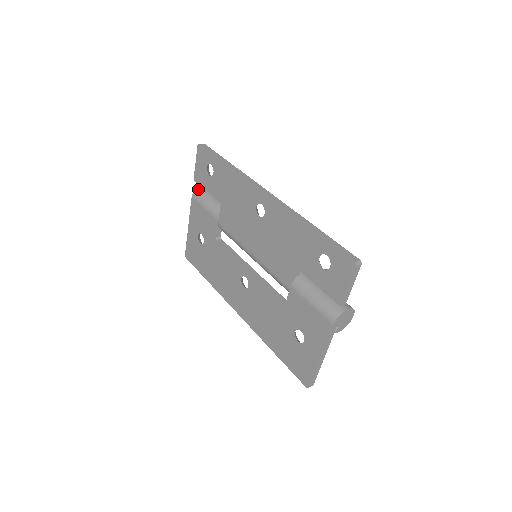
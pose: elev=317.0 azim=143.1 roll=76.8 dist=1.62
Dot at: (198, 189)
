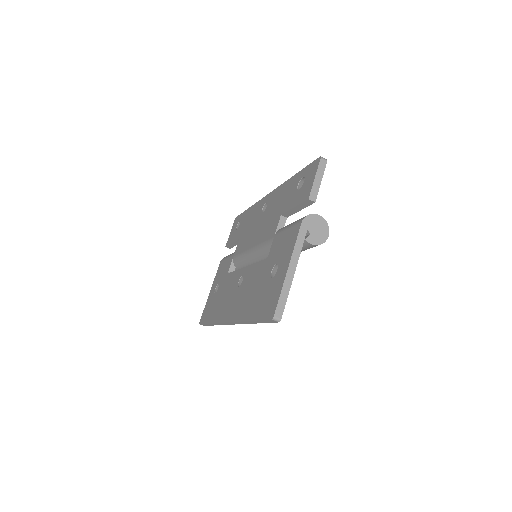
Dot at: occluded
